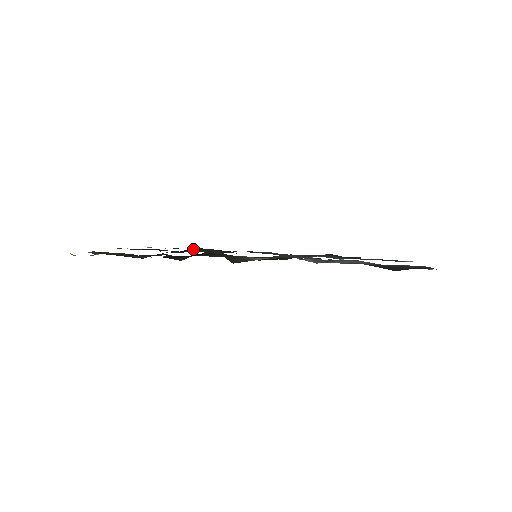
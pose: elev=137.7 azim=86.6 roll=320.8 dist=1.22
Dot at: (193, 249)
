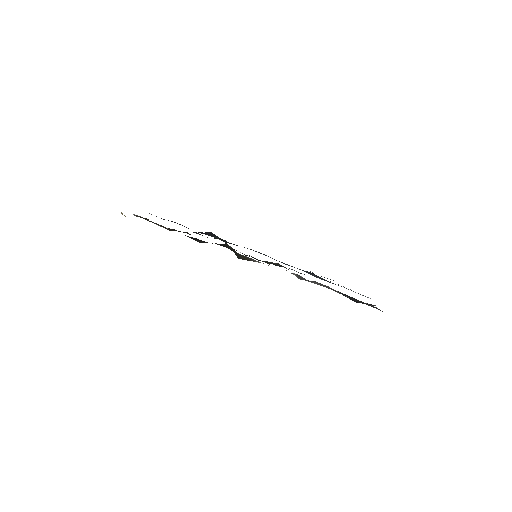
Dot at: (209, 233)
